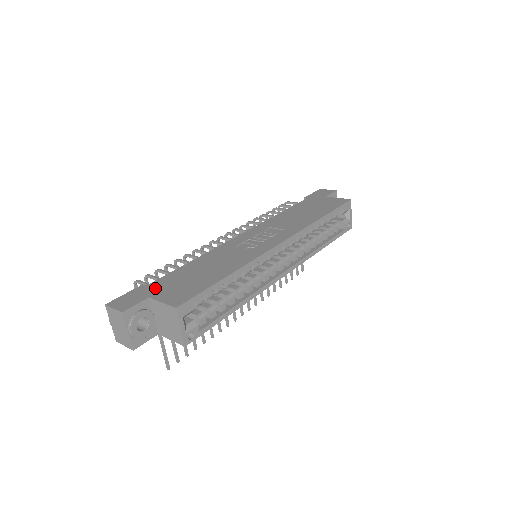
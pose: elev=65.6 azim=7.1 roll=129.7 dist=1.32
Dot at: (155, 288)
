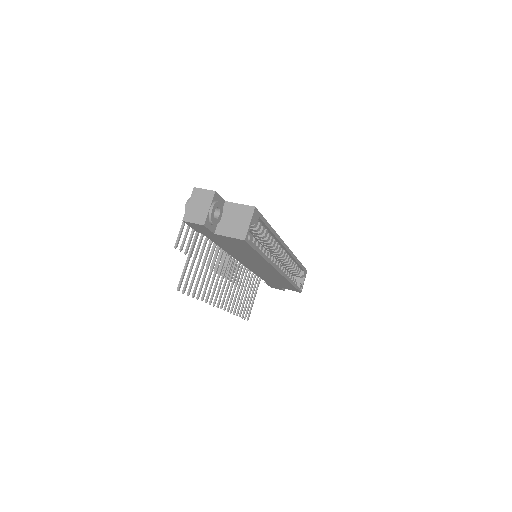
Dot at: occluded
